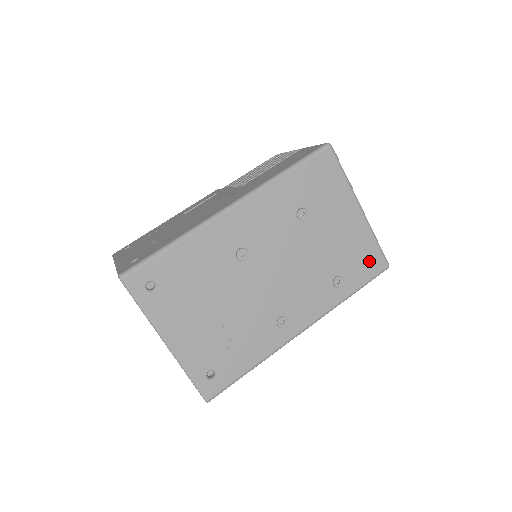
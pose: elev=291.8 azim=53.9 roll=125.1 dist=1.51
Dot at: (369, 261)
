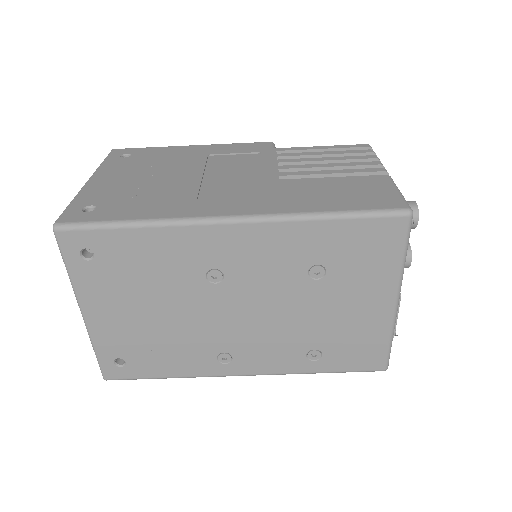
Dot at: (366, 355)
